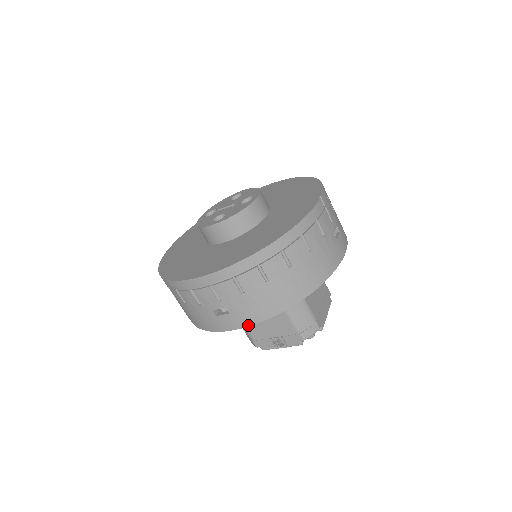
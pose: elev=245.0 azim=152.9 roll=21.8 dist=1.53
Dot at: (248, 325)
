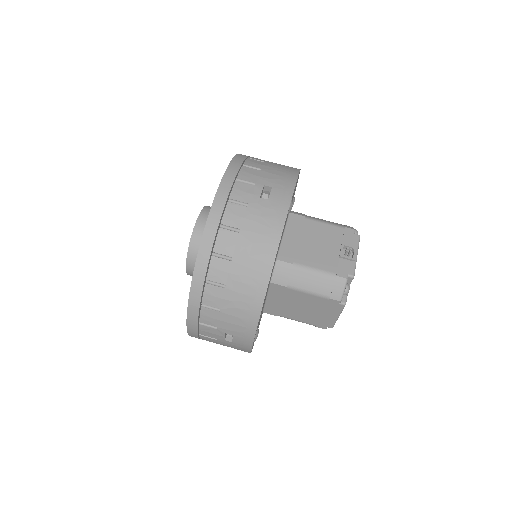
Dot at: (294, 185)
